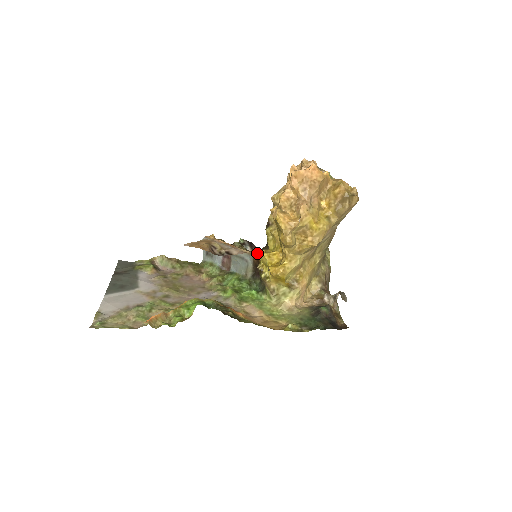
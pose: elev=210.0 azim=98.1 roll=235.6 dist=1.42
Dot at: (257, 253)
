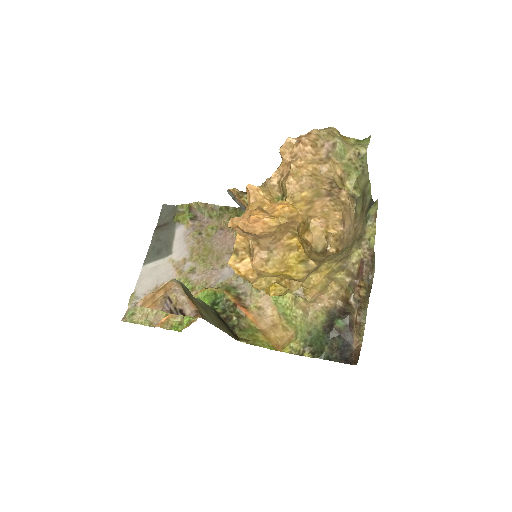
Dot at: occluded
